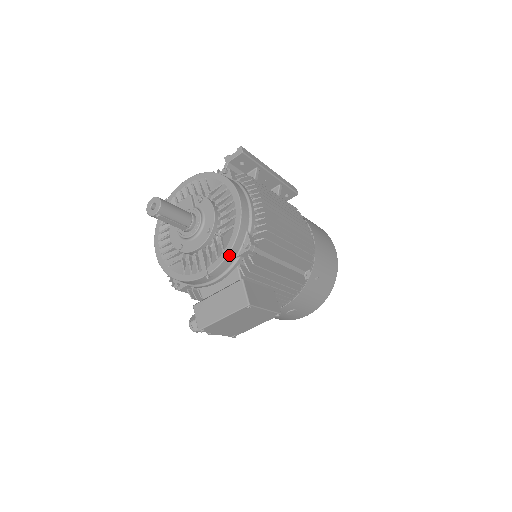
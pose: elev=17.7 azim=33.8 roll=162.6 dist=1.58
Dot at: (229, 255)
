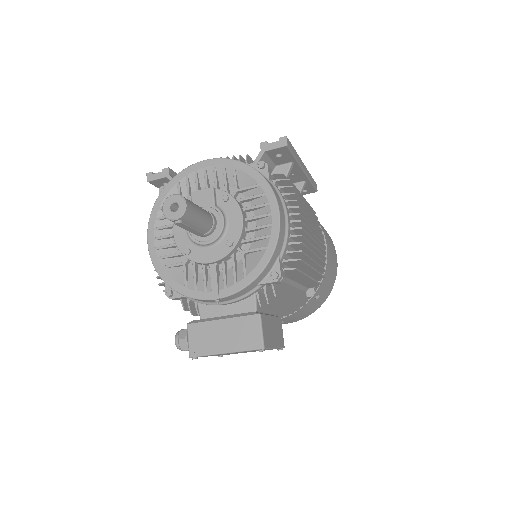
Dot at: (252, 283)
